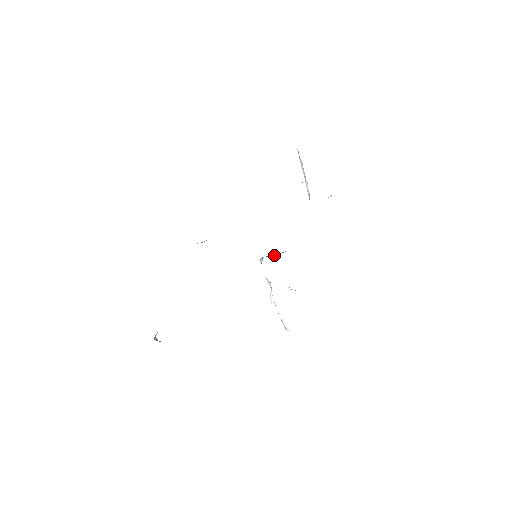
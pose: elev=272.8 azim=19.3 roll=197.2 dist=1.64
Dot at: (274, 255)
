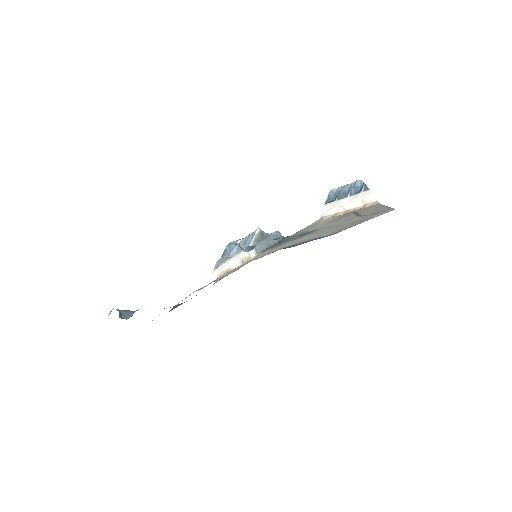
Dot at: (260, 238)
